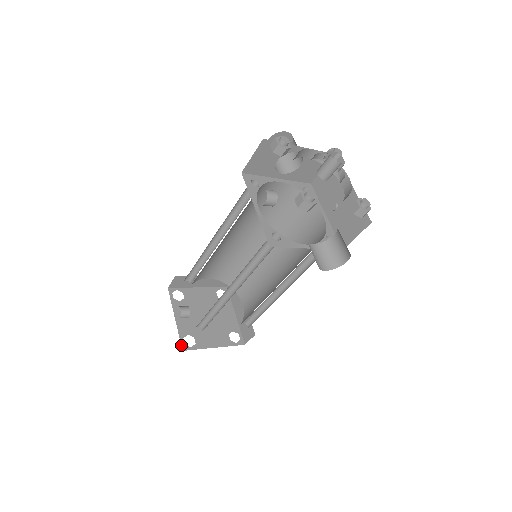
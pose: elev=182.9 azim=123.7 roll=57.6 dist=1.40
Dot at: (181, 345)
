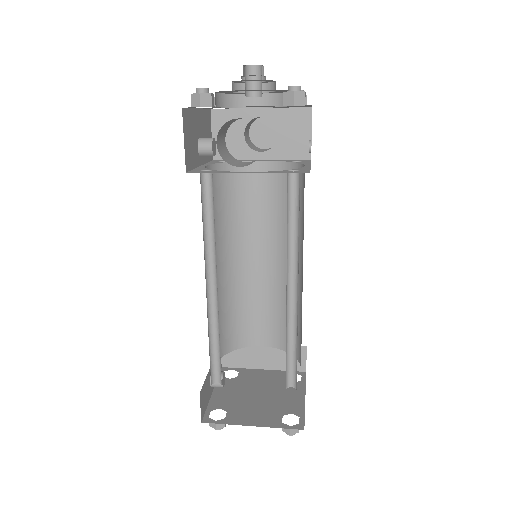
Dot at: (203, 417)
